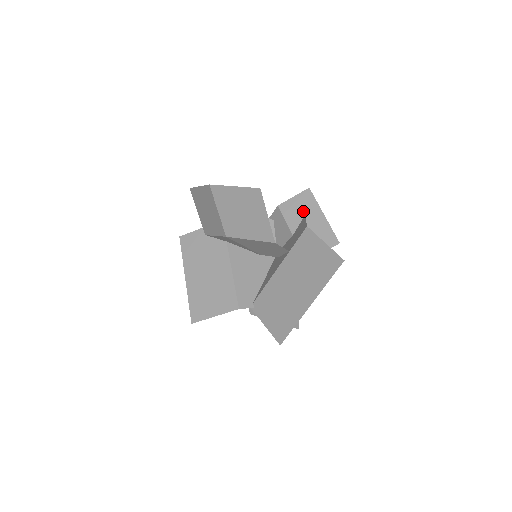
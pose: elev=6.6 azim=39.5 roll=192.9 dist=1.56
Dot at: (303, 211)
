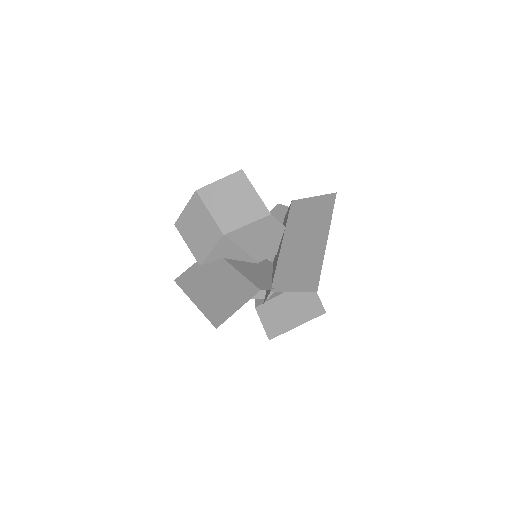
Dot at: (281, 217)
